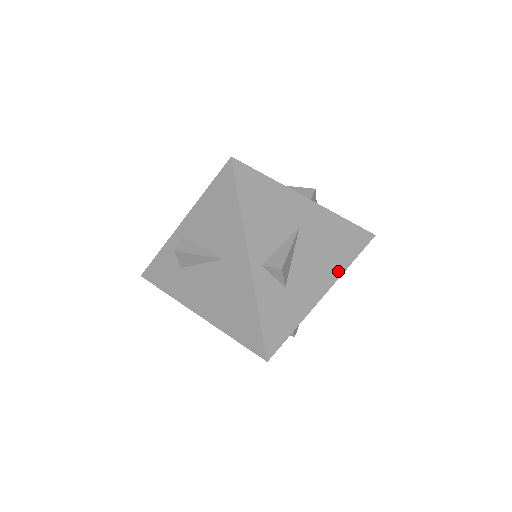
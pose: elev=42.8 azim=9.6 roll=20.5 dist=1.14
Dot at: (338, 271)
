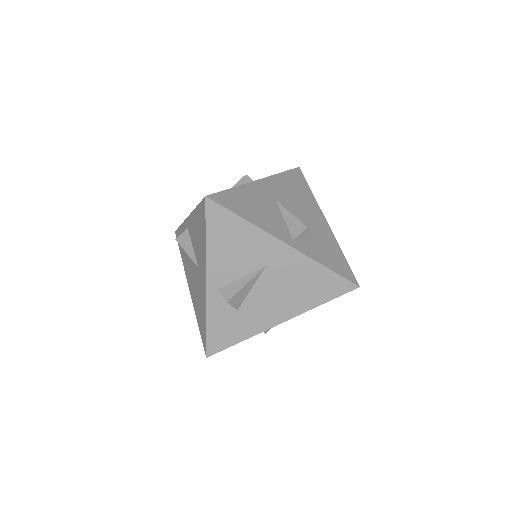
Dot at: (315, 204)
